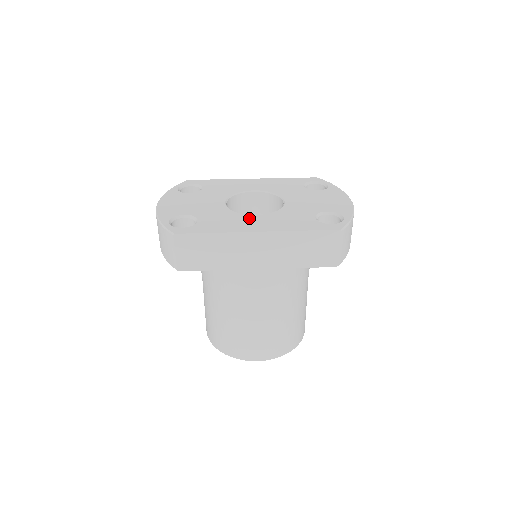
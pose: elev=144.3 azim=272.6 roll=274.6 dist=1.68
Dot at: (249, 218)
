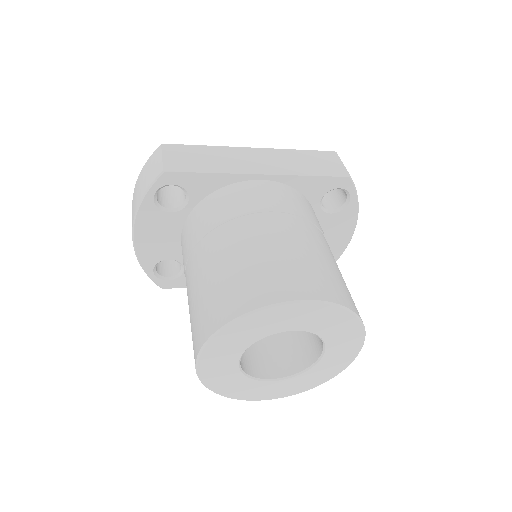
Dot at: occluded
